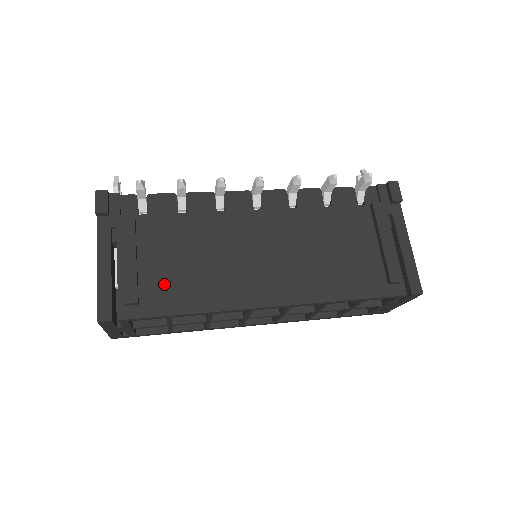
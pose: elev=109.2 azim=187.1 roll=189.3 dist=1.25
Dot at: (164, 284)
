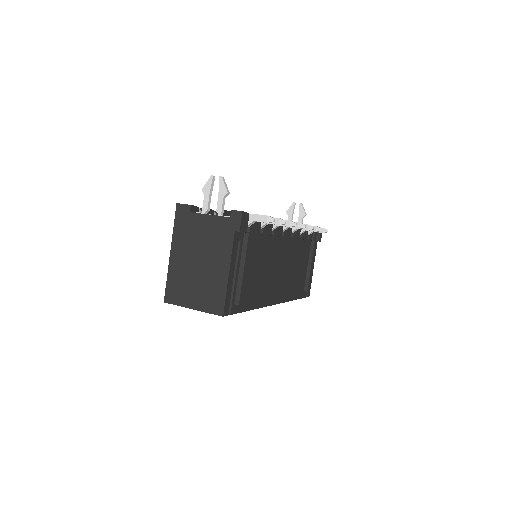
Dot at: (249, 289)
